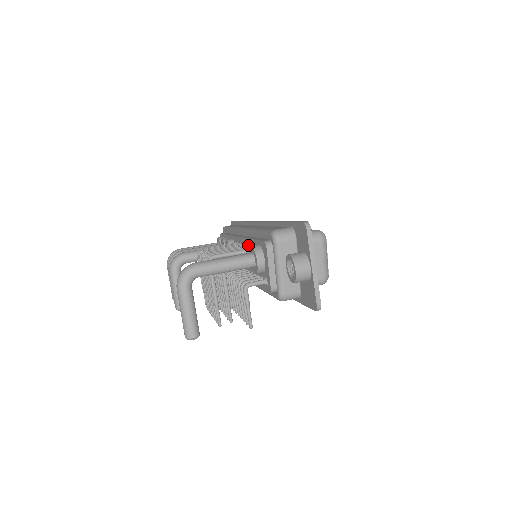
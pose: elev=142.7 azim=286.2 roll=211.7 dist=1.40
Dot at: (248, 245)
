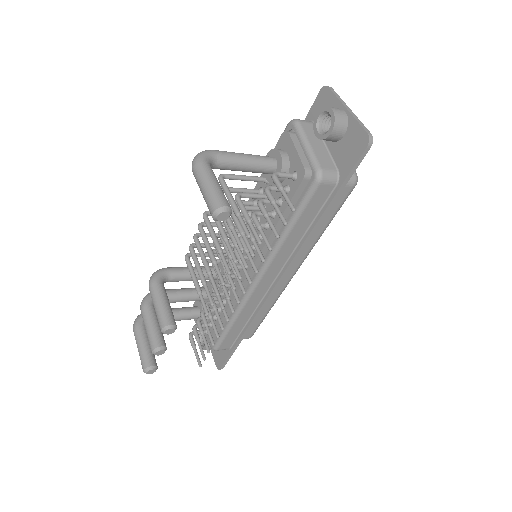
Dot at: (253, 200)
